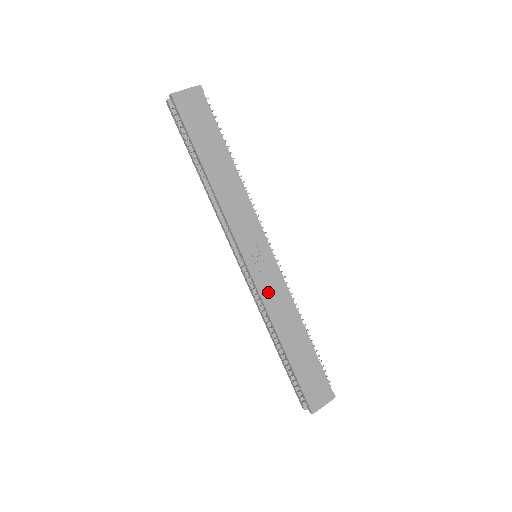
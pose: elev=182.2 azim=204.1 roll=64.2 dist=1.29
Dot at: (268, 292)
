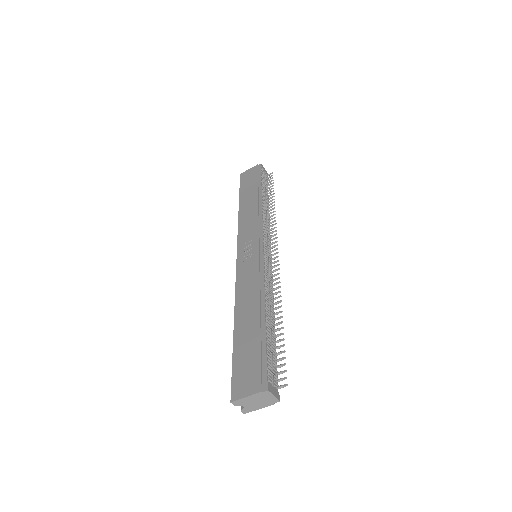
Dot at: (244, 276)
